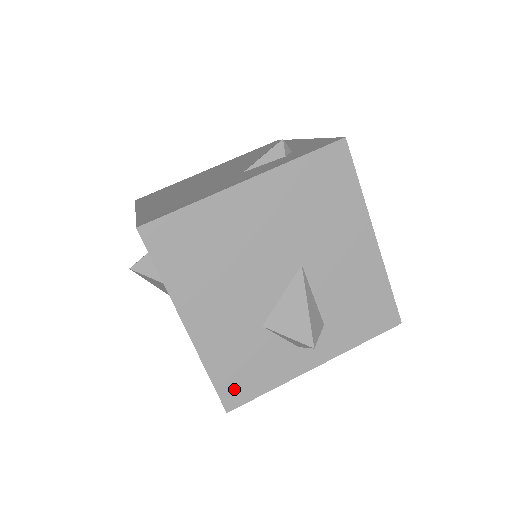
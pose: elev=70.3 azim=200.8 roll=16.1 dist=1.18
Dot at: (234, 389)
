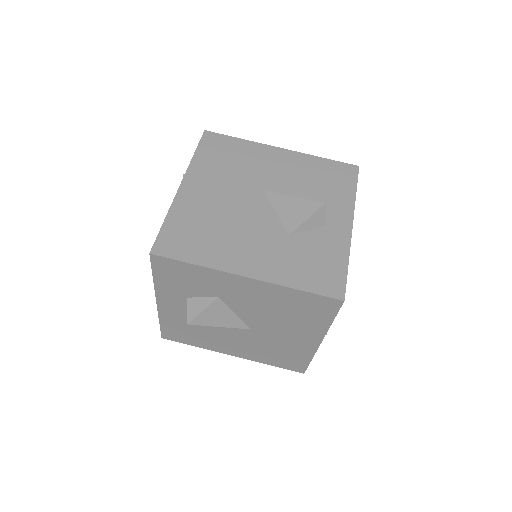
Dot at: (326, 283)
